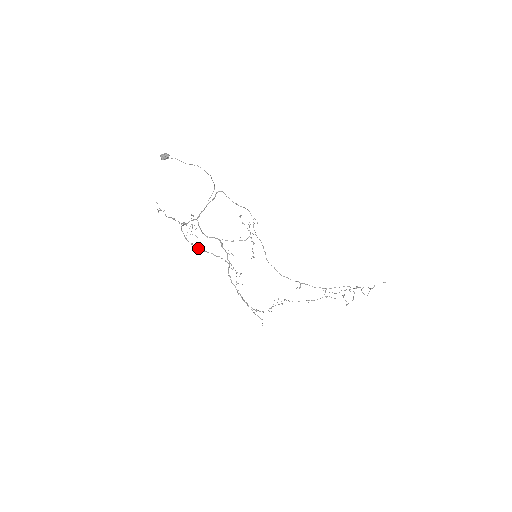
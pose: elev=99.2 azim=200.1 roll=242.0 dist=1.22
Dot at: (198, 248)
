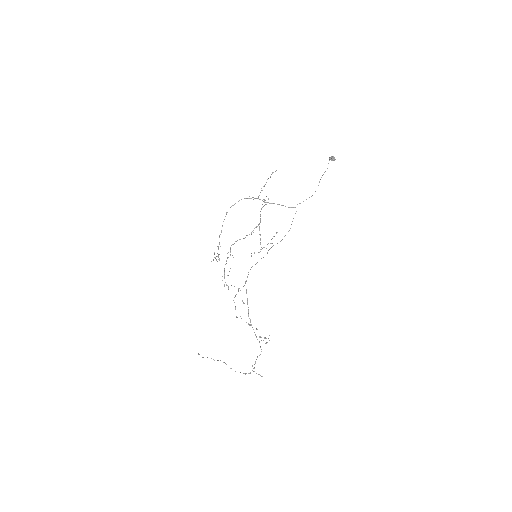
Dot at: (224, 219)
